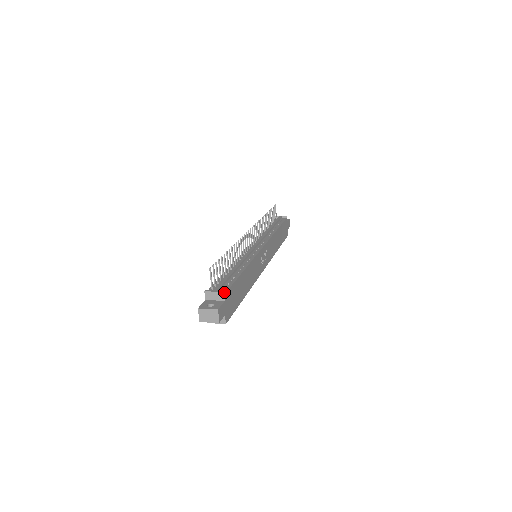
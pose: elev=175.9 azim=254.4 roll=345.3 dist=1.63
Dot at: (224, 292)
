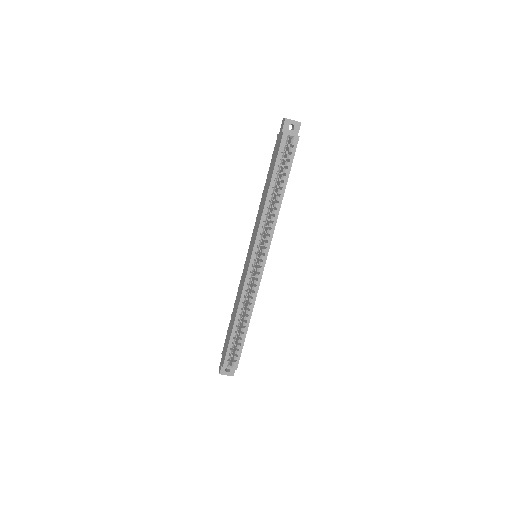
Dot at: occluded
